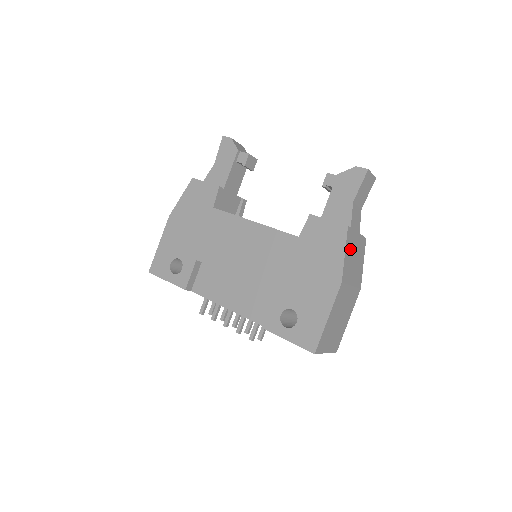
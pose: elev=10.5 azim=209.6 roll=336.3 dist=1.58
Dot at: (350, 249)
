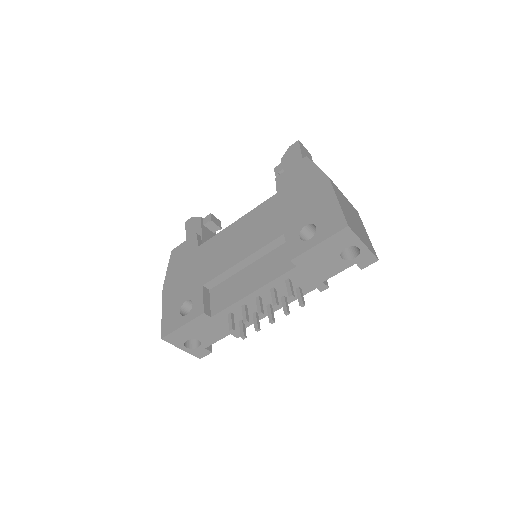
Dot at: occluded
